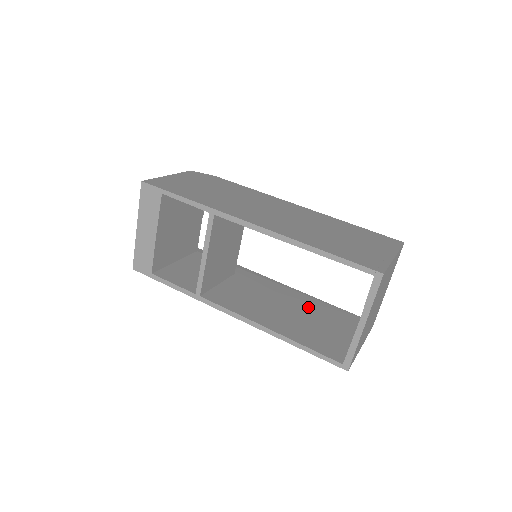
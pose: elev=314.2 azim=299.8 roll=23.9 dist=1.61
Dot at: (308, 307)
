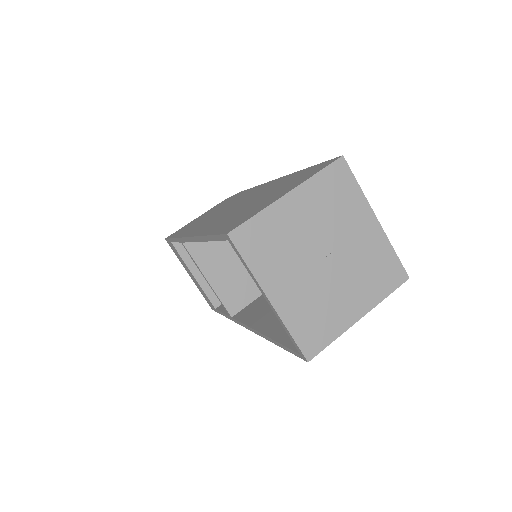
Dot at: occluded
